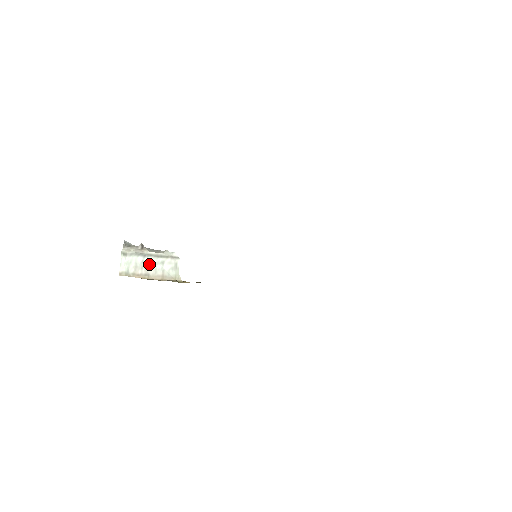
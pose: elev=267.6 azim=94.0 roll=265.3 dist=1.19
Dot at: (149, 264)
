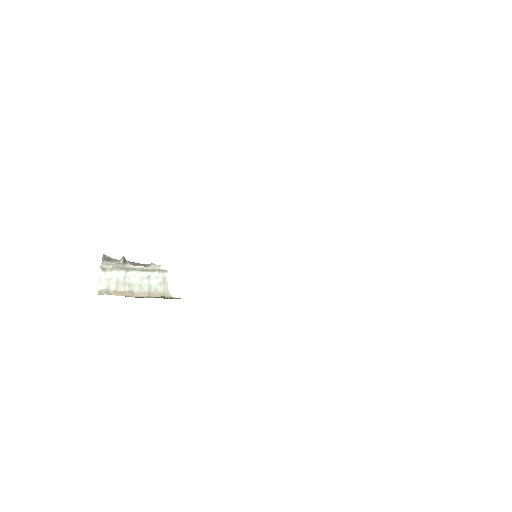
Dot at: (133, 279)
